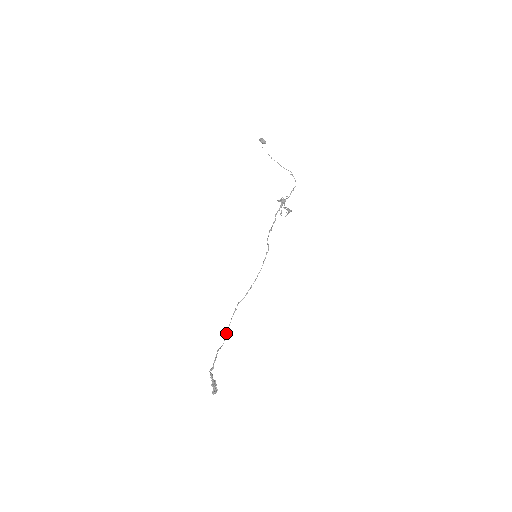
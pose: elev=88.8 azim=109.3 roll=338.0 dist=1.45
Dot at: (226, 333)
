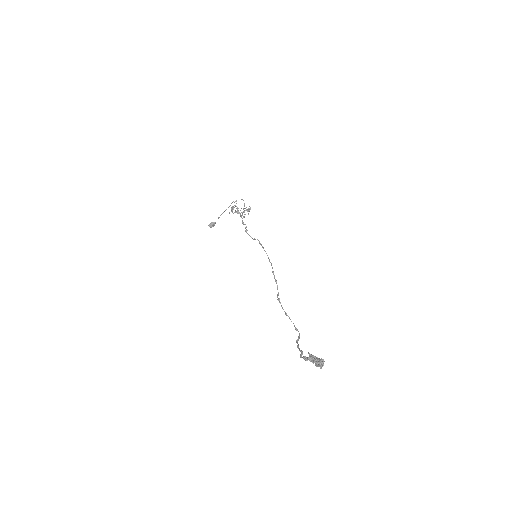
Dot at: occluded
